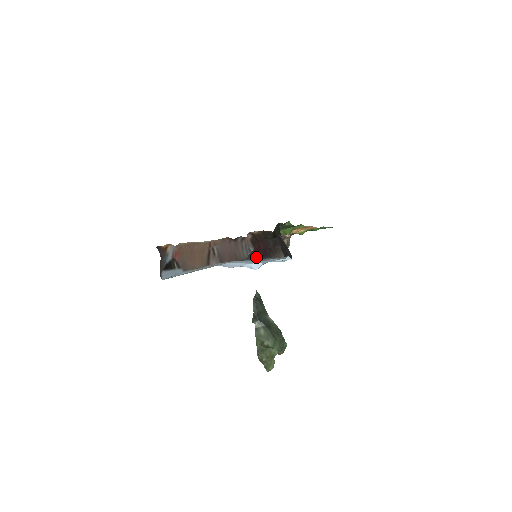
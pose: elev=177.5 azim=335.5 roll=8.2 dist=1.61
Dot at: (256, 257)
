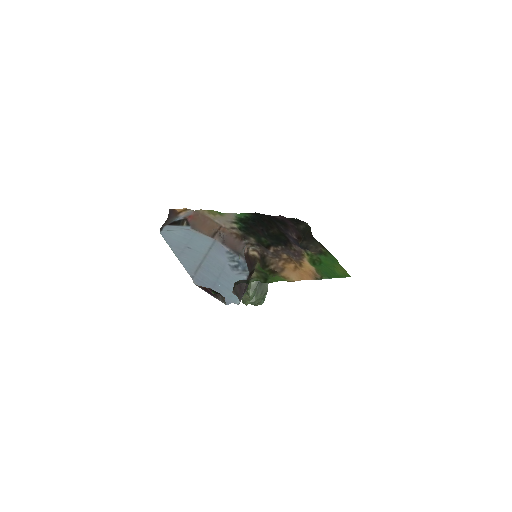
Dot at: (204, 289)
